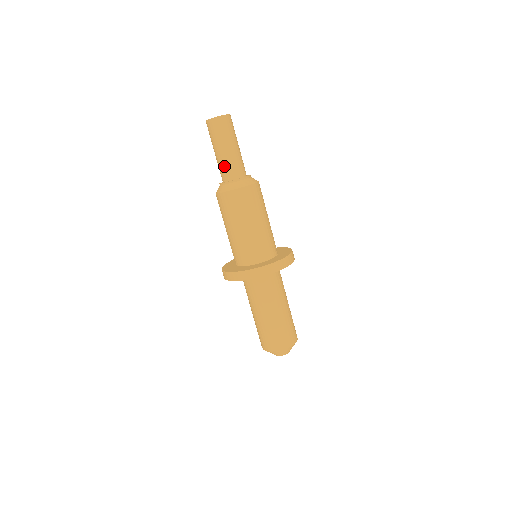
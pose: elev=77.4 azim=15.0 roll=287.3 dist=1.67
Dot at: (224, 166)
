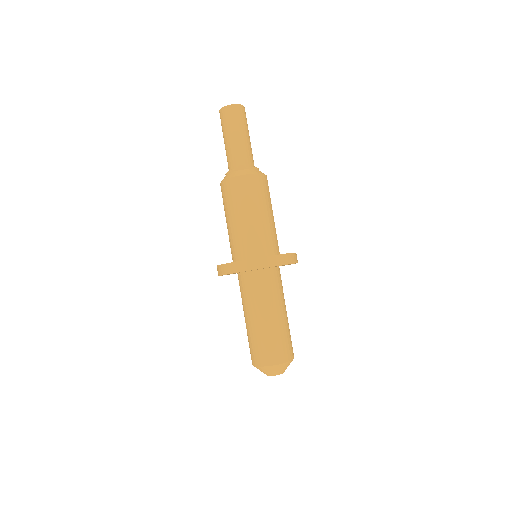
Dot at: (229, 155)
